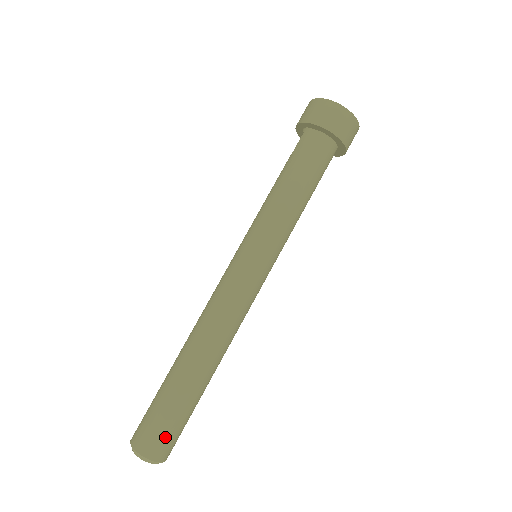
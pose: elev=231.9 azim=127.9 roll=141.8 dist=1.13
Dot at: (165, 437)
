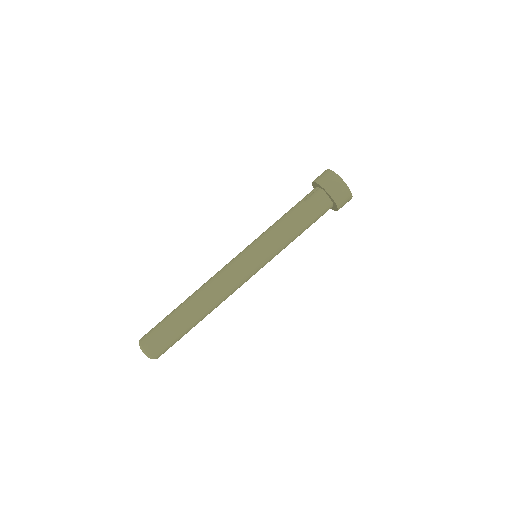
Dot at: occluded
